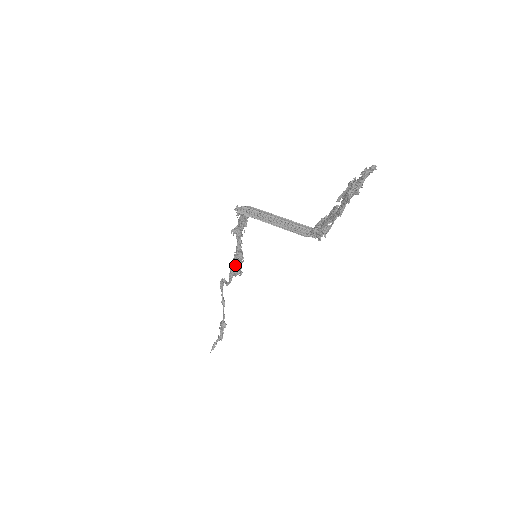
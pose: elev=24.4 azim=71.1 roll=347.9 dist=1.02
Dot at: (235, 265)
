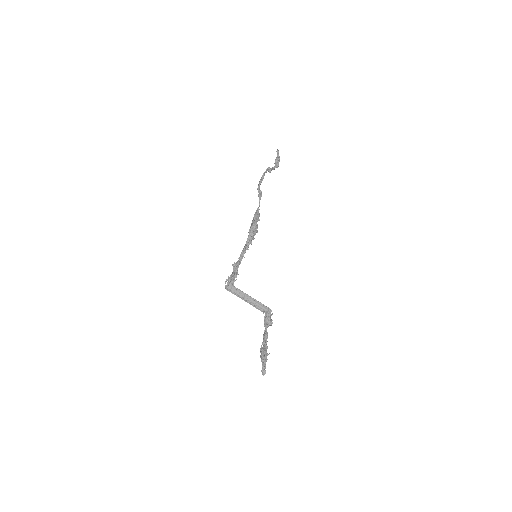
Dot at: occluded
